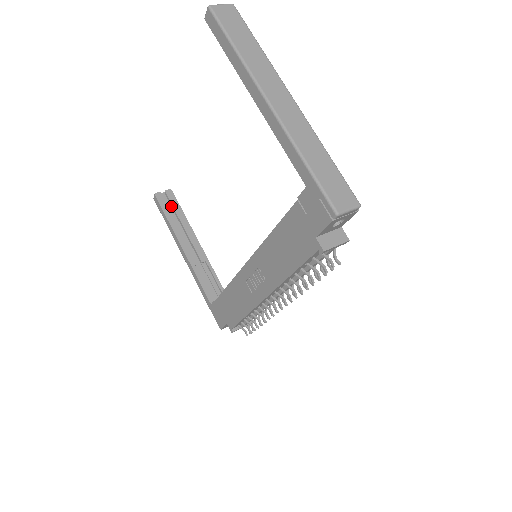
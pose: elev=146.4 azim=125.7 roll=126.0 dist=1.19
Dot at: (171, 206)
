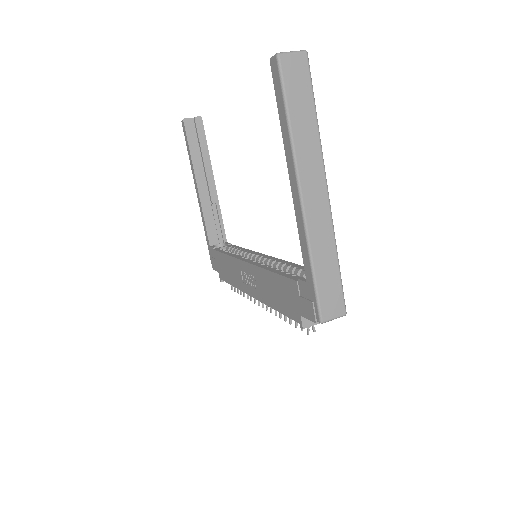
Dot at: (197, 135)
